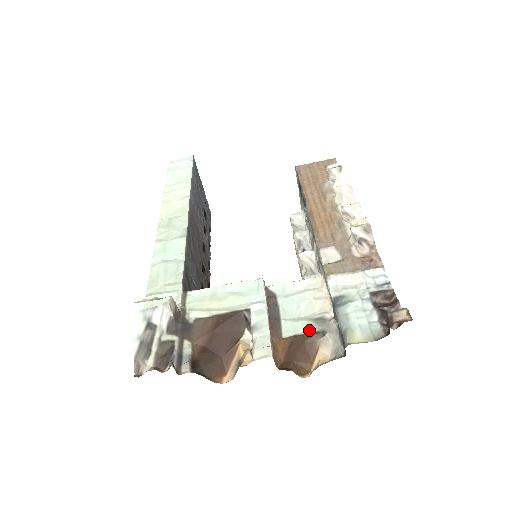
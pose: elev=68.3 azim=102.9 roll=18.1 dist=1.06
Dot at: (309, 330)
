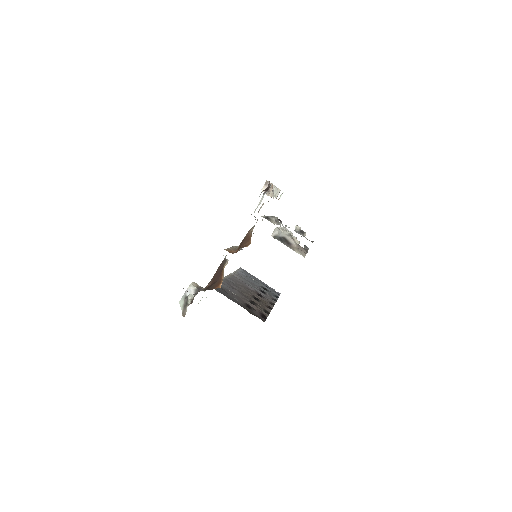
Dot at: occluded
